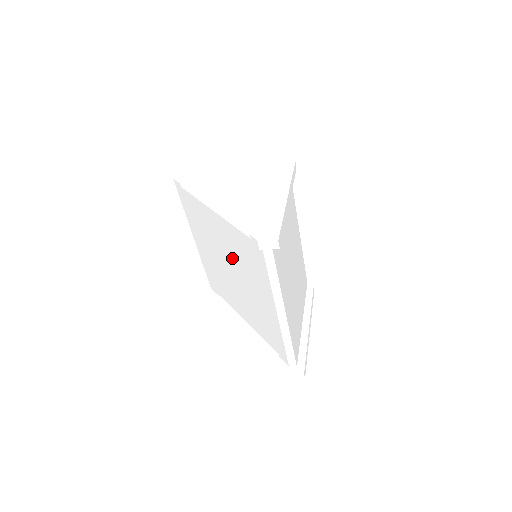
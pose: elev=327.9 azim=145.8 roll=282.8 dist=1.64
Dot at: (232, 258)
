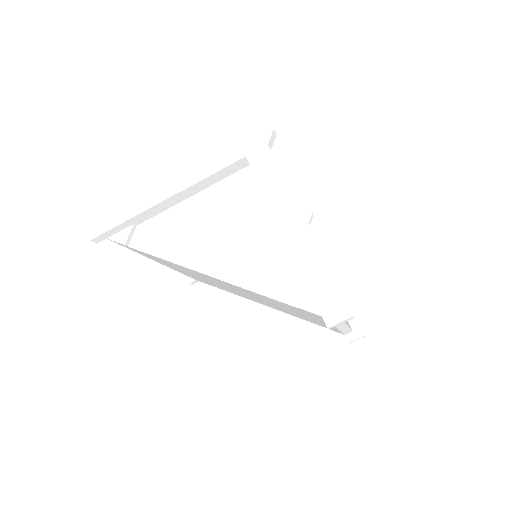
Dot at: (248, 294)
